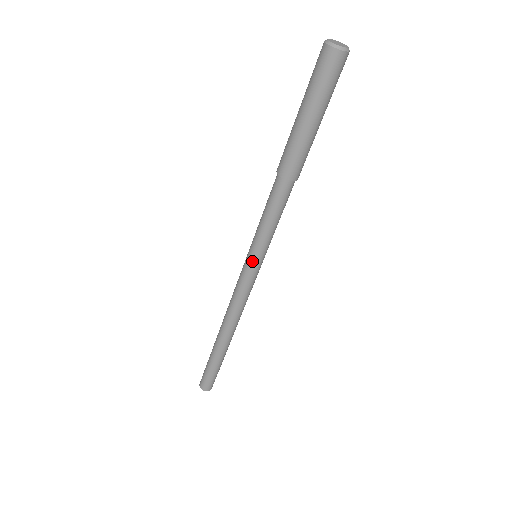
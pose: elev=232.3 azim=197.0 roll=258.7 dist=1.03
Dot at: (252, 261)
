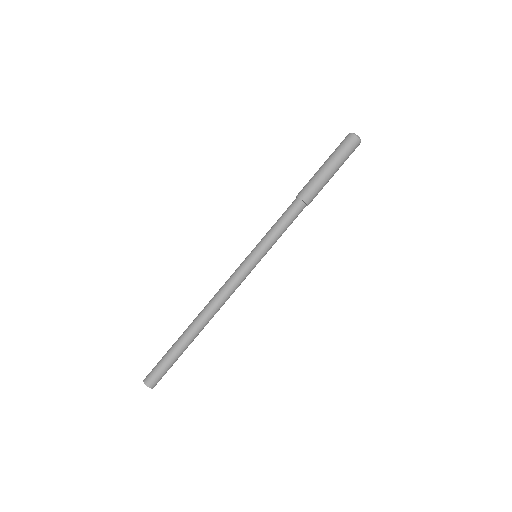
Dot at: (252, 254)
